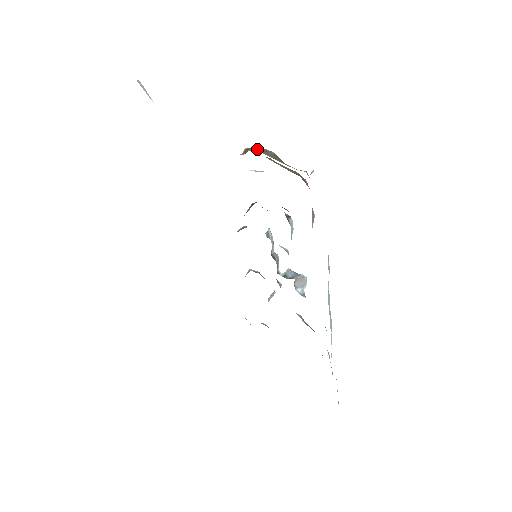
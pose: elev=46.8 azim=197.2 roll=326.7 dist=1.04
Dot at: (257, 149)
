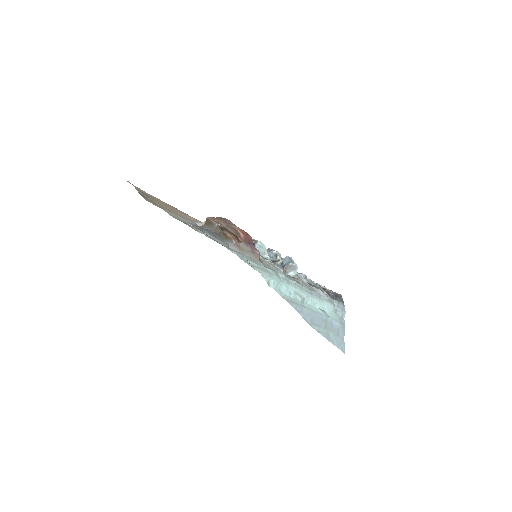
Dot at: (208, 223)
